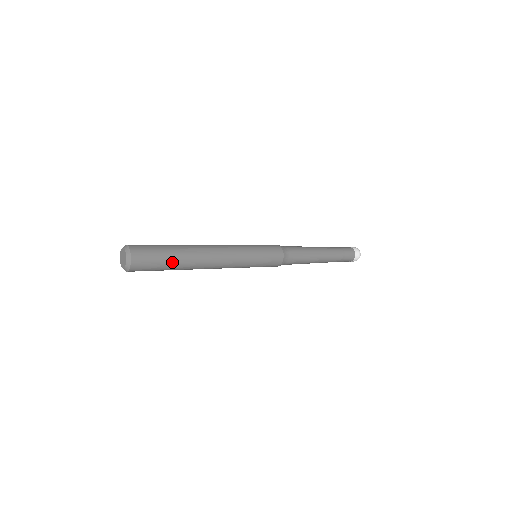
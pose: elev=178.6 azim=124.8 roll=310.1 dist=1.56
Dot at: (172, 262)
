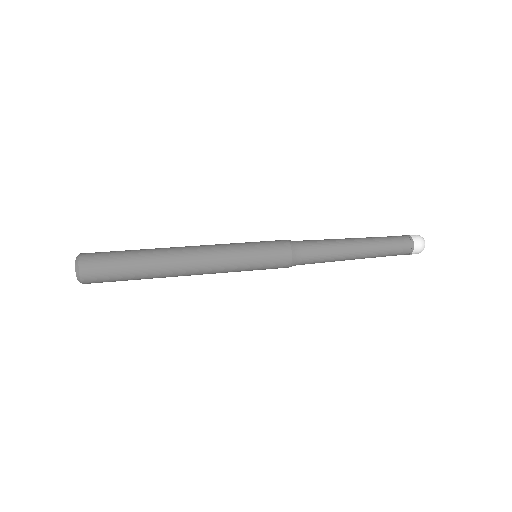
Dot at: occluded
